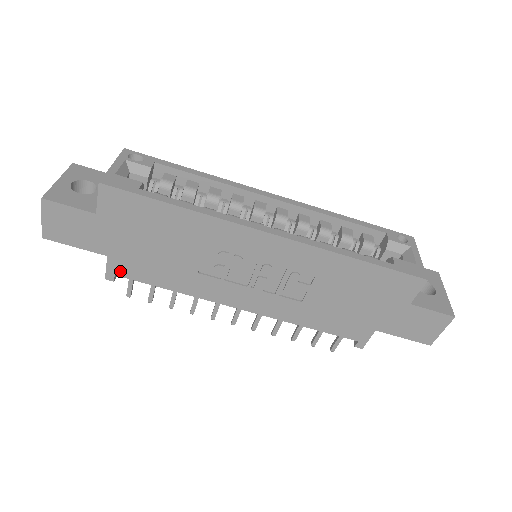
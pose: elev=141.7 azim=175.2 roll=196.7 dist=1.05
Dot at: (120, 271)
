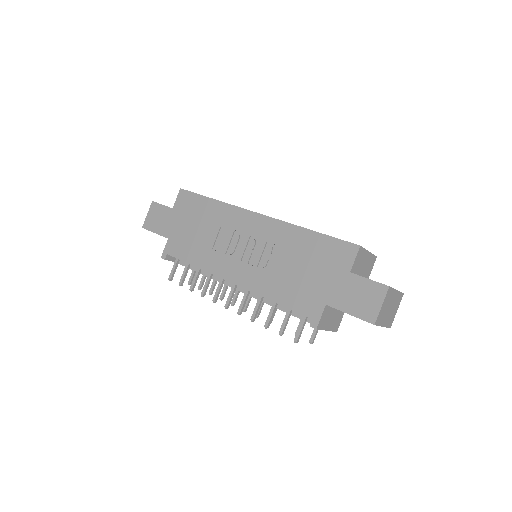
Dot at: (171, 250)
